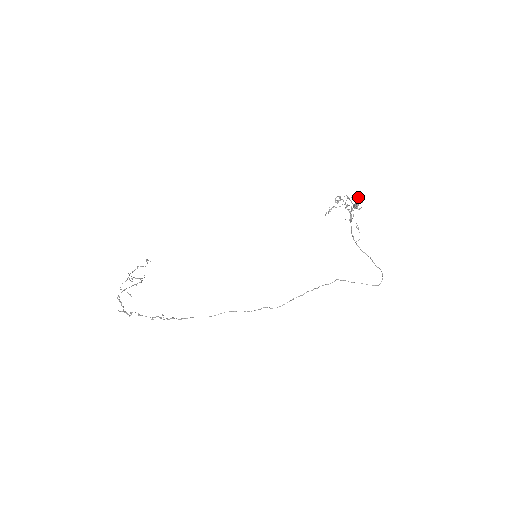
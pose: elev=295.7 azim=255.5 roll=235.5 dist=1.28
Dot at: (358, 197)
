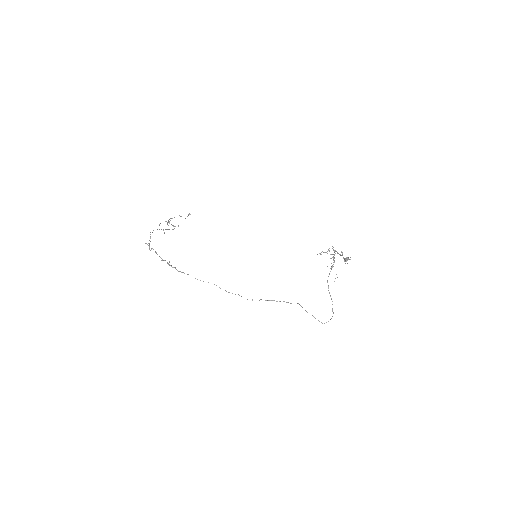
Dot at: occluded
